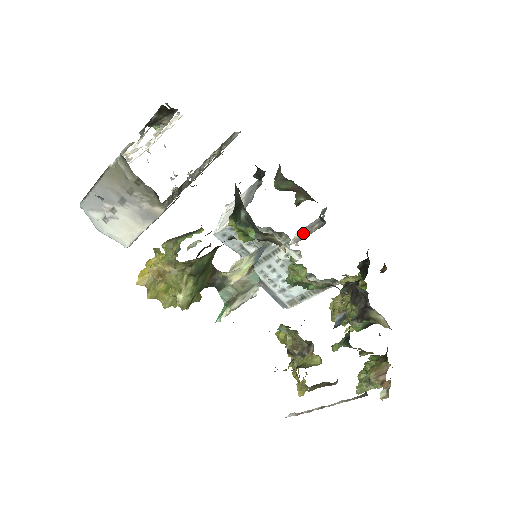
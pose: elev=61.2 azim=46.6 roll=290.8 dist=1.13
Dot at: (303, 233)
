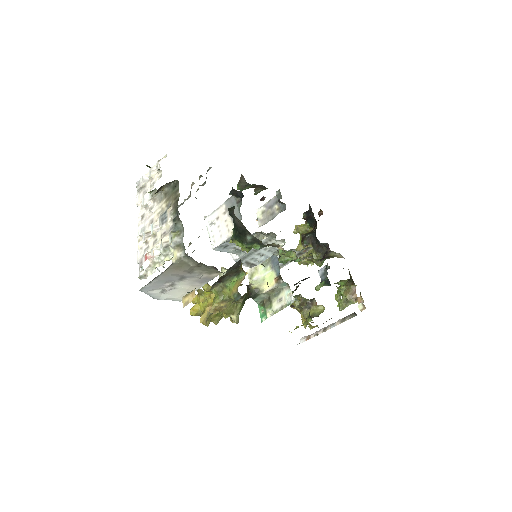
Dot at: (265, 214)
